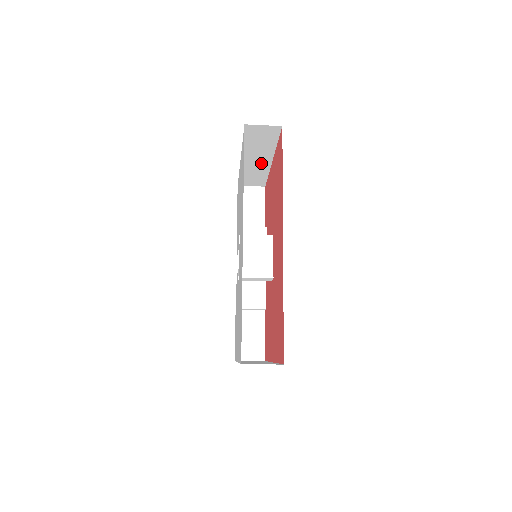
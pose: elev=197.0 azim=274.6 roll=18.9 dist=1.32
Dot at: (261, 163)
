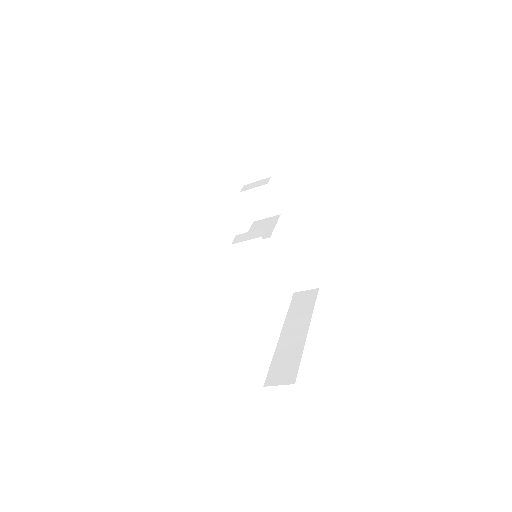
Dot at: occluded
